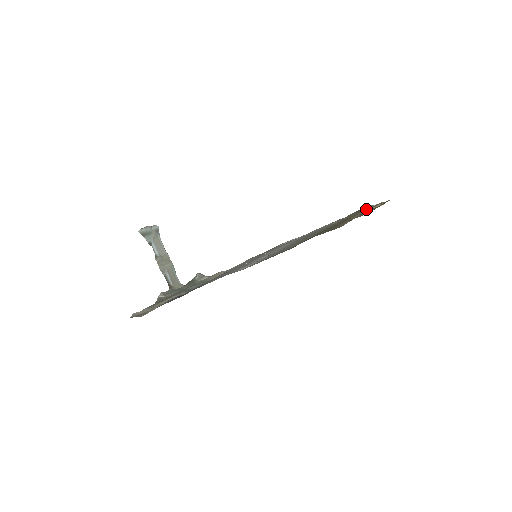
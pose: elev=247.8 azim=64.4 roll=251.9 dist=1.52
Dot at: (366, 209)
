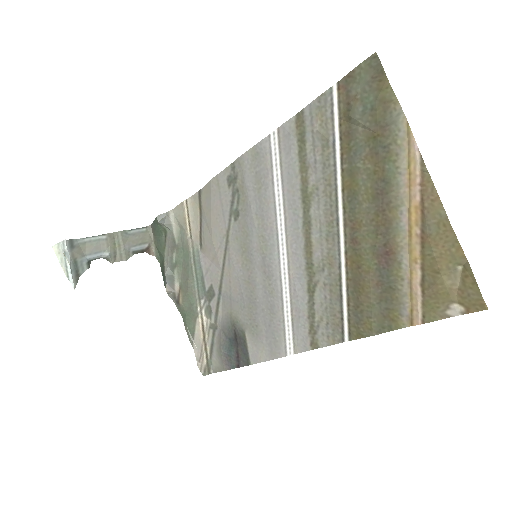
Dot at: (393, 141)
